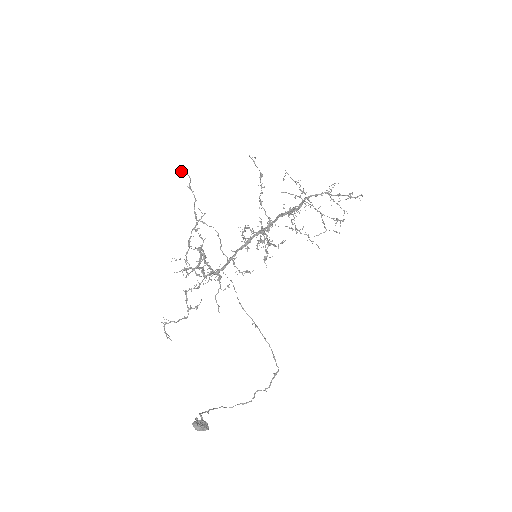
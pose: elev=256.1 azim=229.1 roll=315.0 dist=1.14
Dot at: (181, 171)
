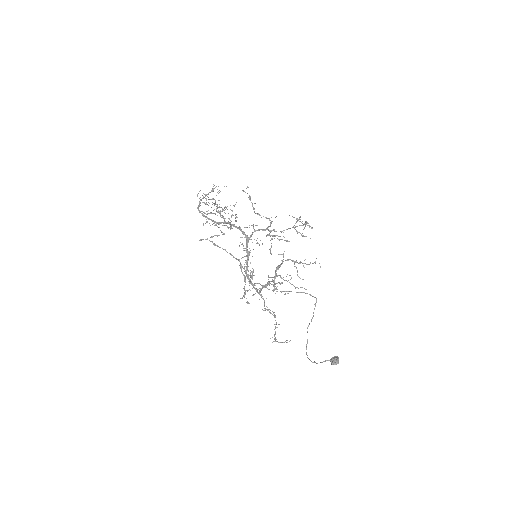
Dot at: occluded
